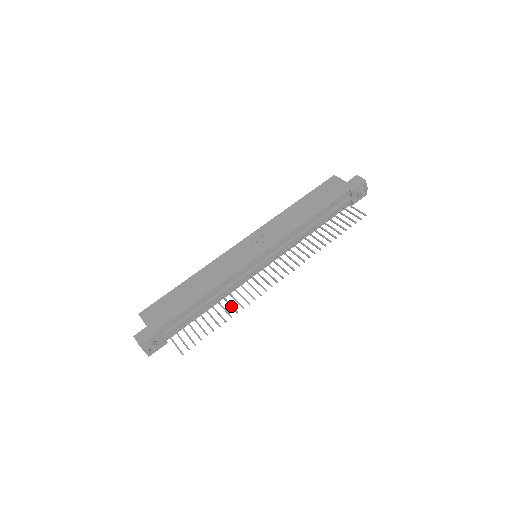
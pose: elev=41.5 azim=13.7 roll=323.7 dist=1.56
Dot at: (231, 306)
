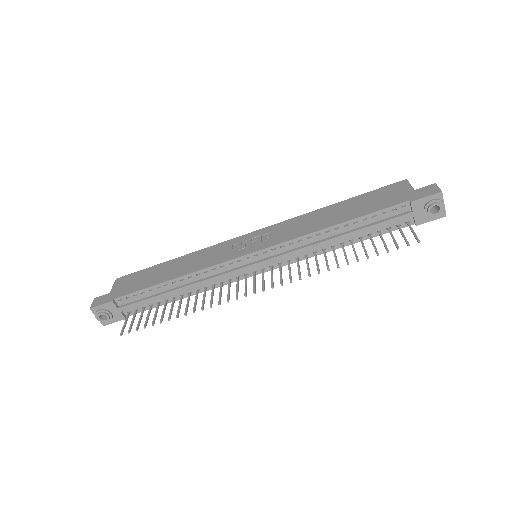
Dot at: (194, 303)
